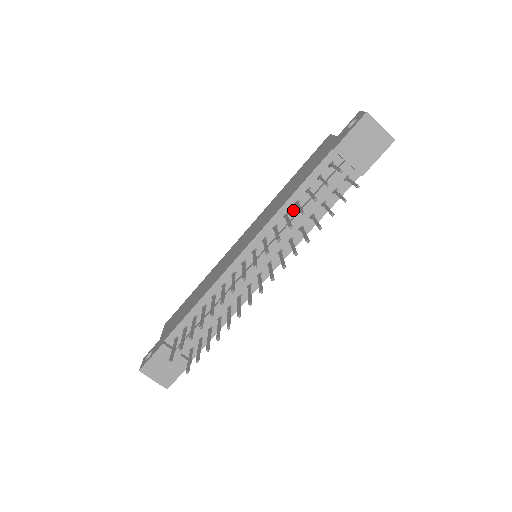
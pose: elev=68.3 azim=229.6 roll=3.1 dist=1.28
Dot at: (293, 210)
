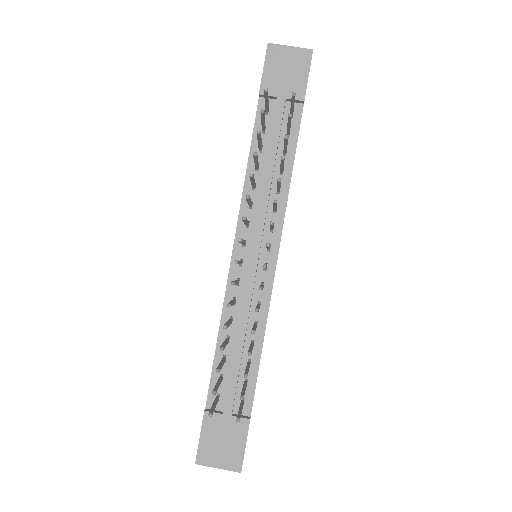
Dot at: (258, 177)
